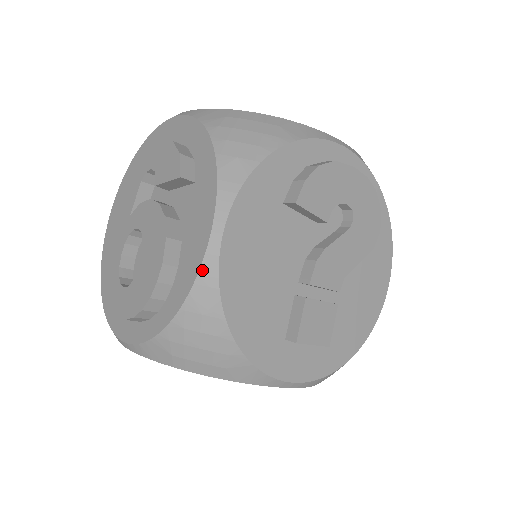
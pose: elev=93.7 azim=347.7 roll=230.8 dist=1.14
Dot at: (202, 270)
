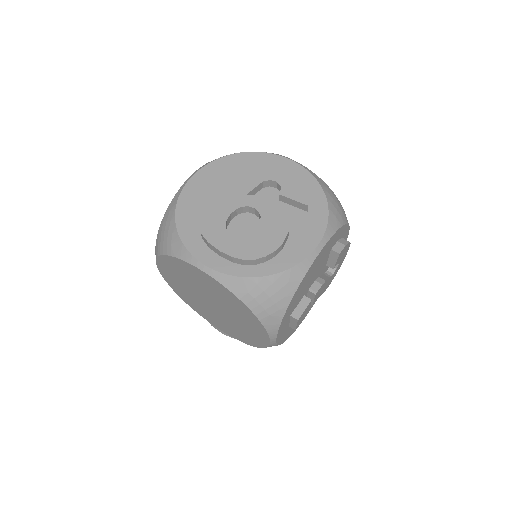
Dot at: (304, 261)
